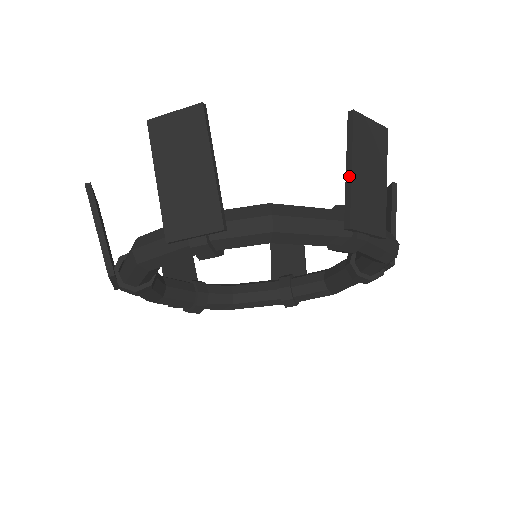
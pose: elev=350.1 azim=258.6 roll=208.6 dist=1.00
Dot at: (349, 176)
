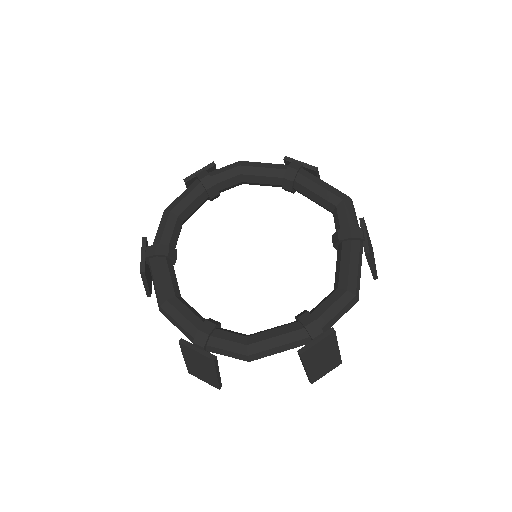
Dot at: occluded
